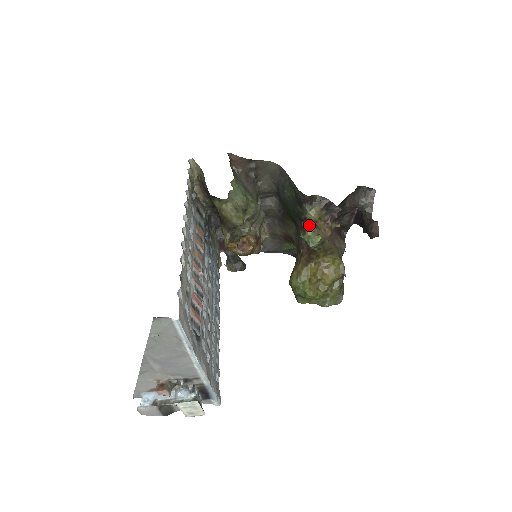
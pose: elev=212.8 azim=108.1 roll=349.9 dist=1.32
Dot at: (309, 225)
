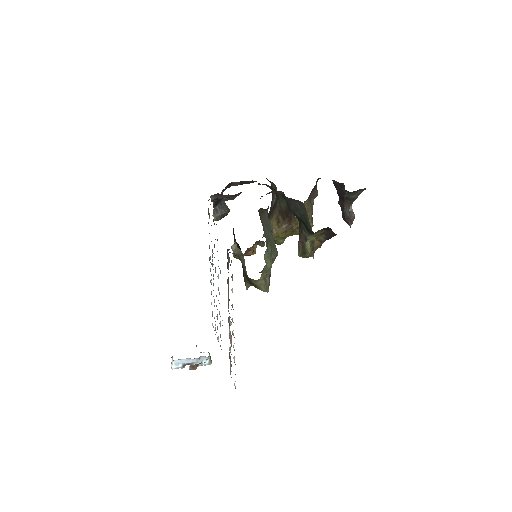
Dot at: (309, 252)
